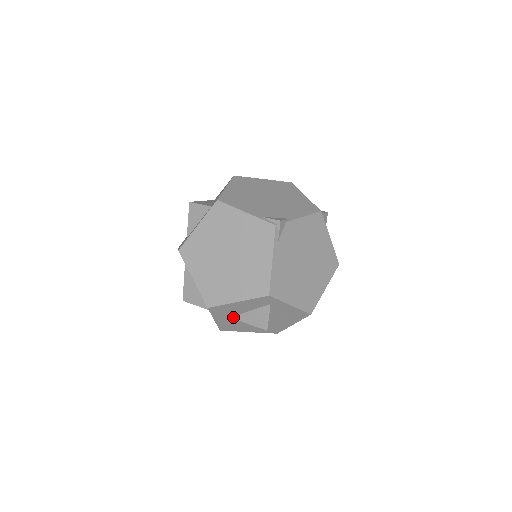
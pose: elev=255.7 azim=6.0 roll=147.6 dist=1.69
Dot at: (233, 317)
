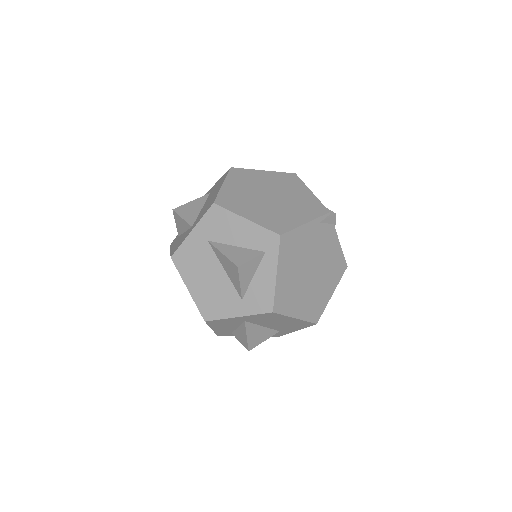
Dot at: (212, 242)
